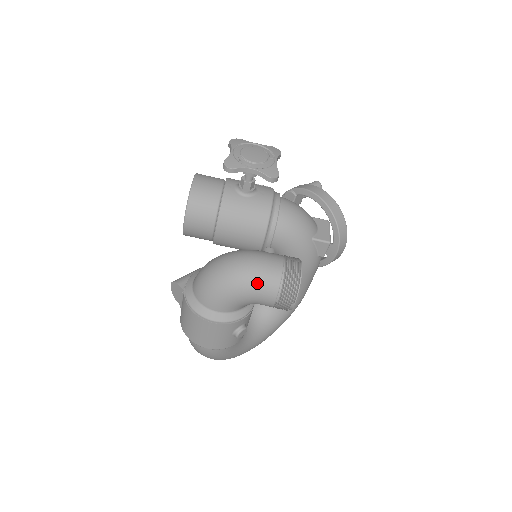
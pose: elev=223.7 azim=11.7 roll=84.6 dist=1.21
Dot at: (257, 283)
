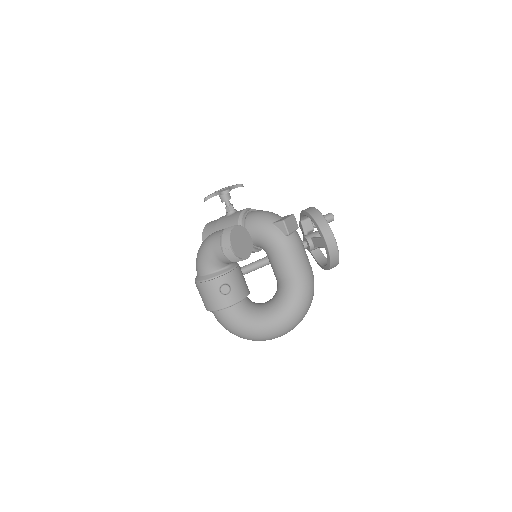
Dot at: (210, 243)
